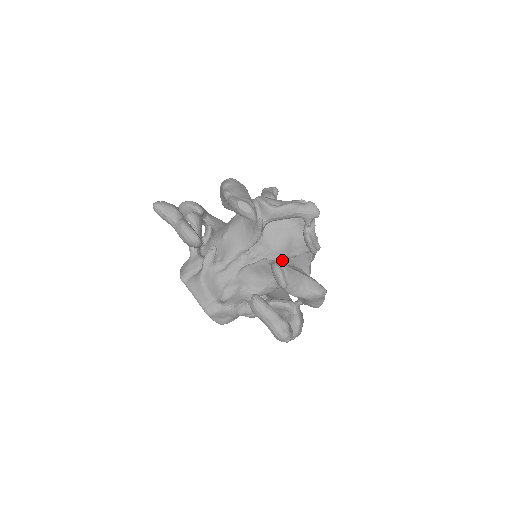
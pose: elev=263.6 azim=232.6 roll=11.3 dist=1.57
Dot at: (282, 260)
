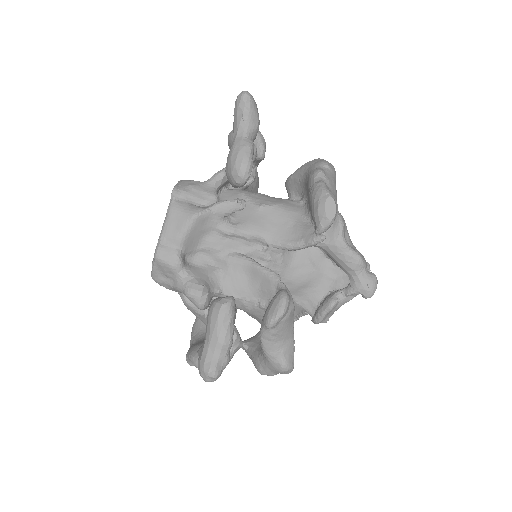
Dot at: occluded
